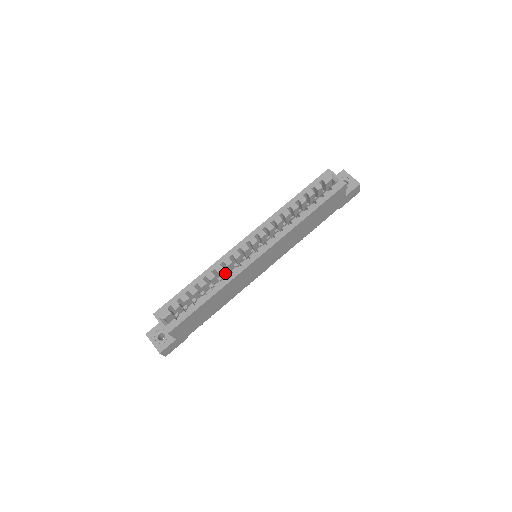
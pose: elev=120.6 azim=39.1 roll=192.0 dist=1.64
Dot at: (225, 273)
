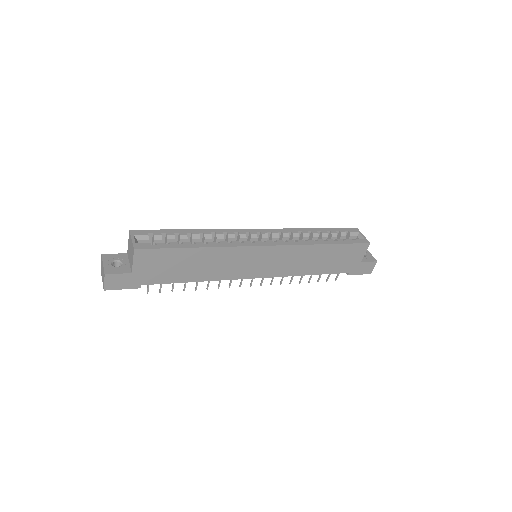
Dot at: occluded
